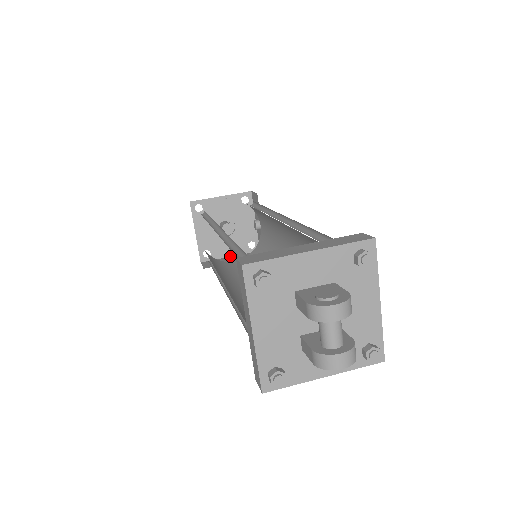
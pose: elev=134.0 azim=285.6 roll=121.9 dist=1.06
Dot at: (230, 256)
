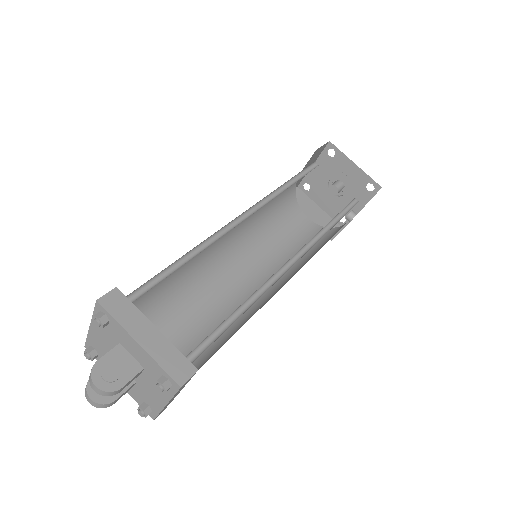
Dot at: (320, 207)
